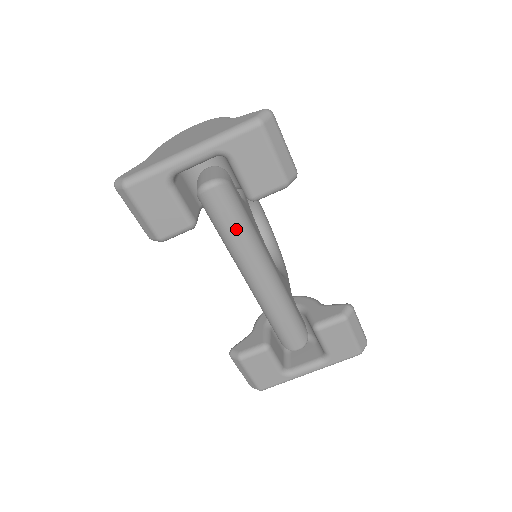
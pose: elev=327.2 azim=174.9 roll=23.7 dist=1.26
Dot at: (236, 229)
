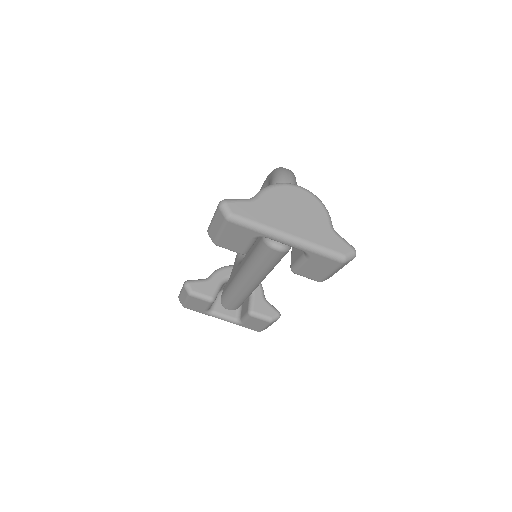
Dot at: (266, 267)
